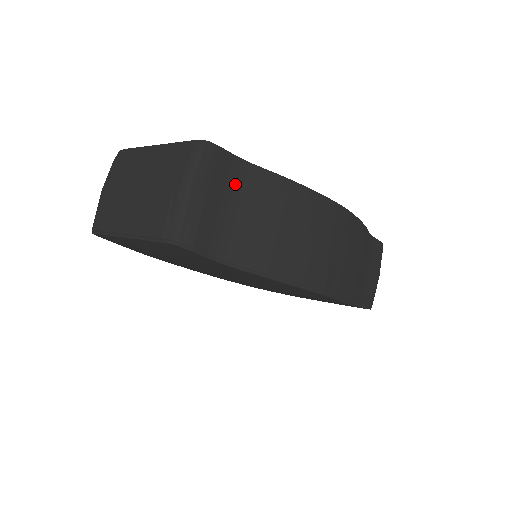
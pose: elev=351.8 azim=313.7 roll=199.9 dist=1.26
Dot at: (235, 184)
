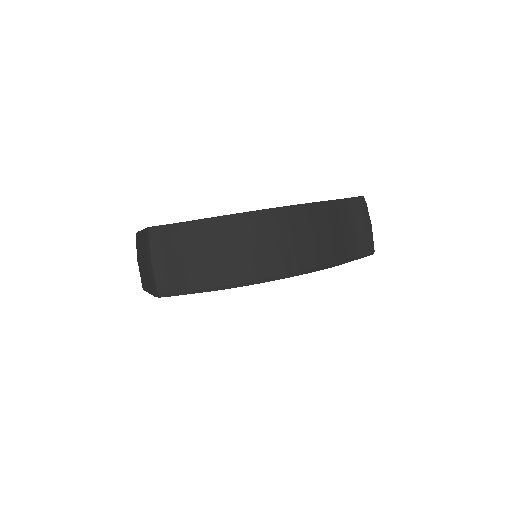
Dot at: (181, 241)
